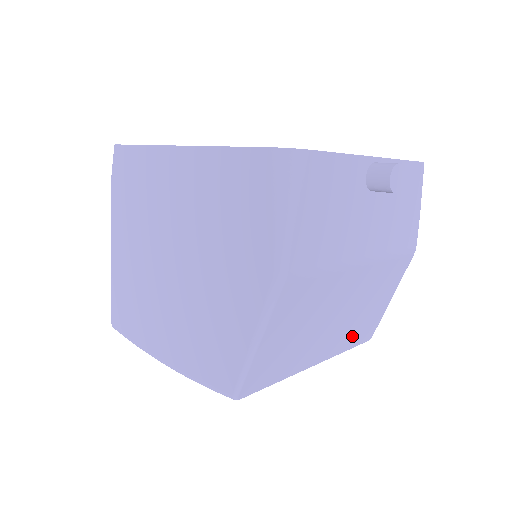
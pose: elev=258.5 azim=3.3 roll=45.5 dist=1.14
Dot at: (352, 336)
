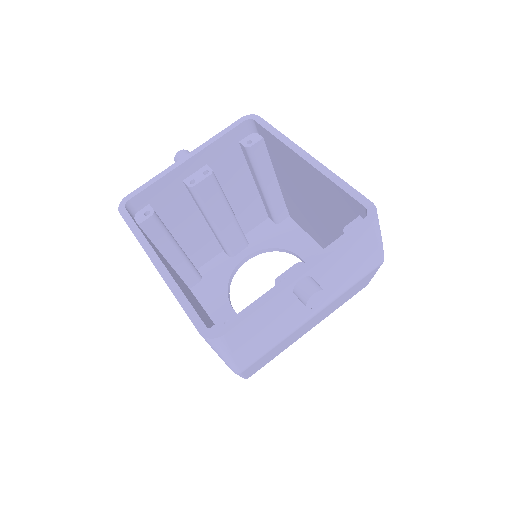
Dot at: (340, 305)
